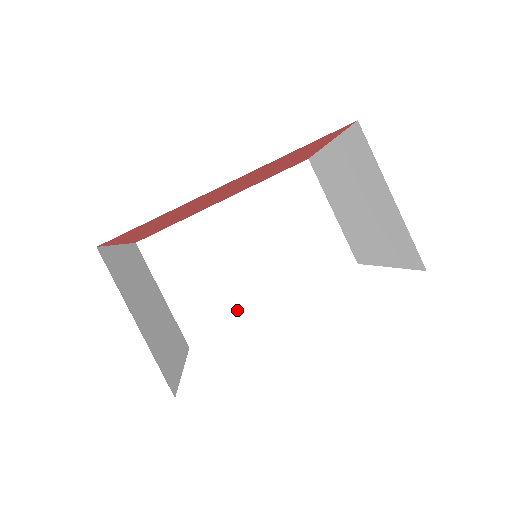
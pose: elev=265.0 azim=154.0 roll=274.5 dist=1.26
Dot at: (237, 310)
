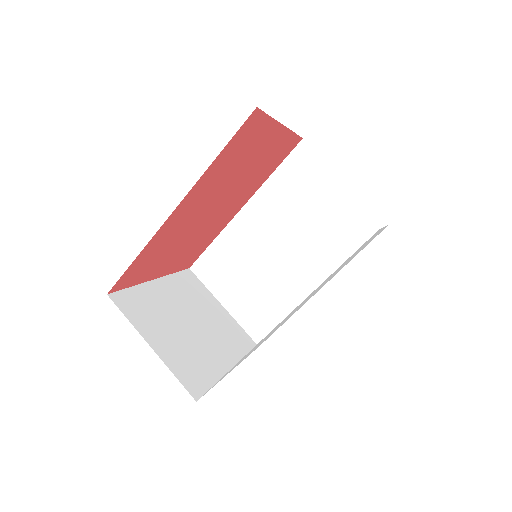
Dot at: (287, 303)
